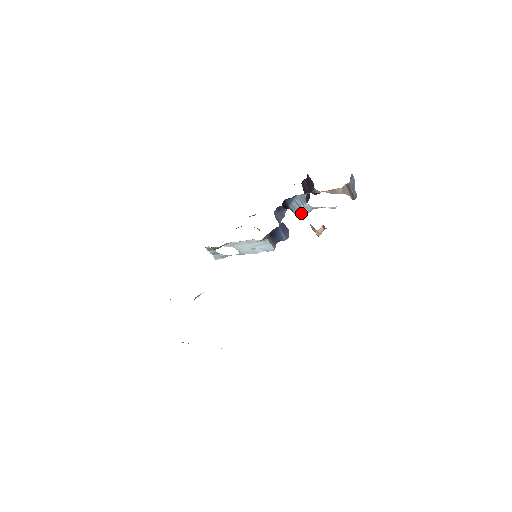
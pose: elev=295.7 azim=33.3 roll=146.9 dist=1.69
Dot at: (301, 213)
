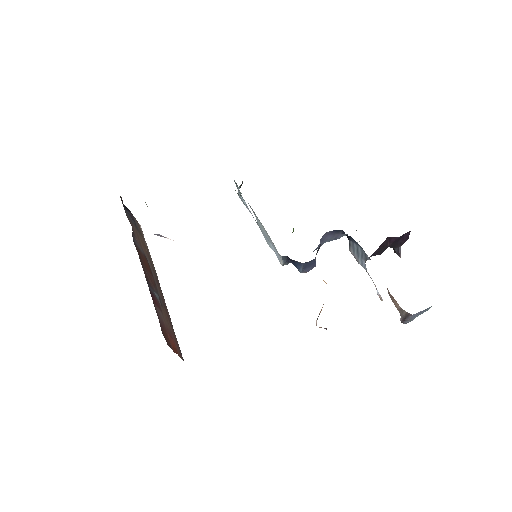
Dot at: (355, 256)
